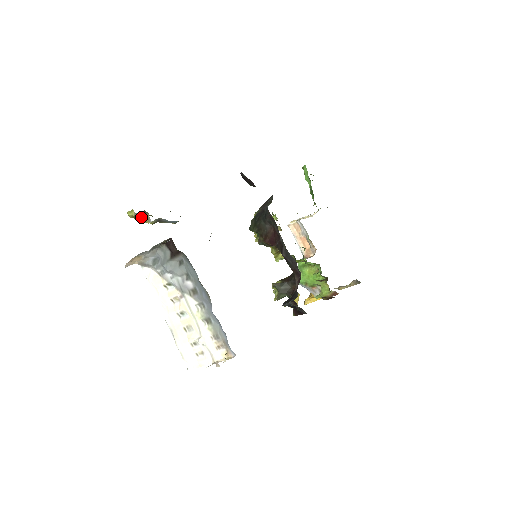
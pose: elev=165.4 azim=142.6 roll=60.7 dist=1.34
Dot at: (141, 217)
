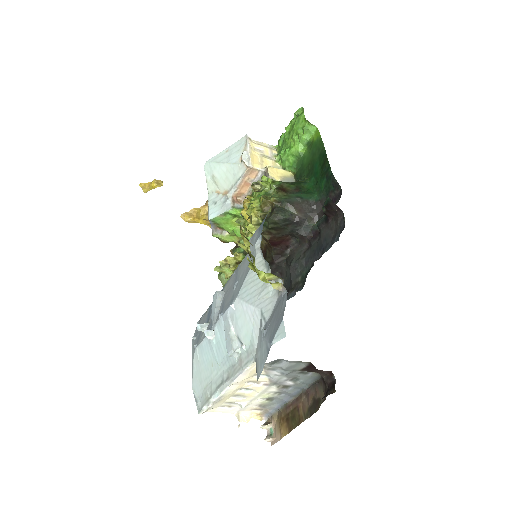
Dot at: occluded
